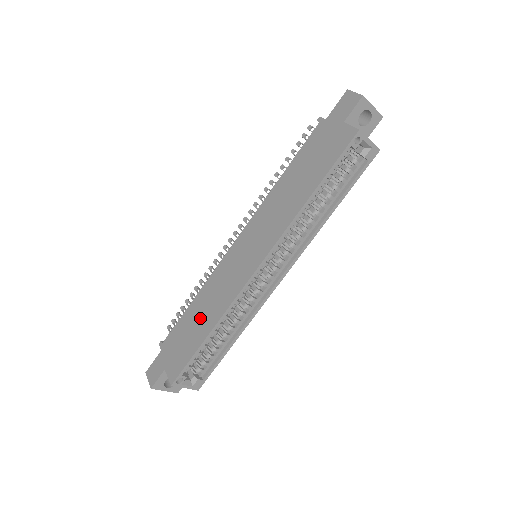
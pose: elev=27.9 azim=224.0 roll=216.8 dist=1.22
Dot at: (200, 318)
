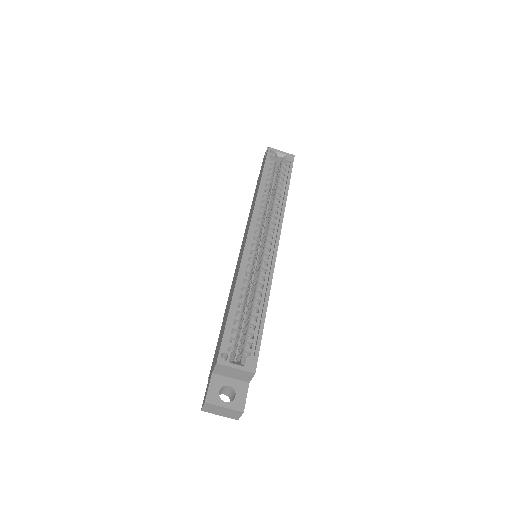
Dot at: (227, 310)
